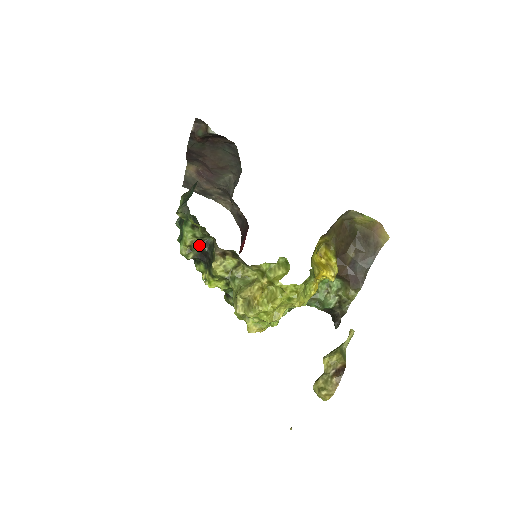
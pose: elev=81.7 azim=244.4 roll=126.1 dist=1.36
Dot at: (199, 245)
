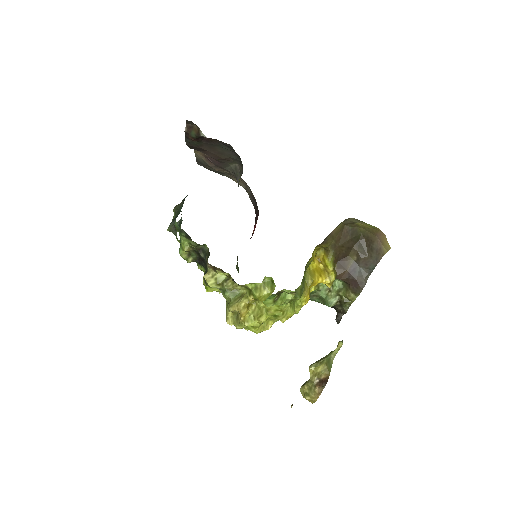
Dot at: (196, 251)
